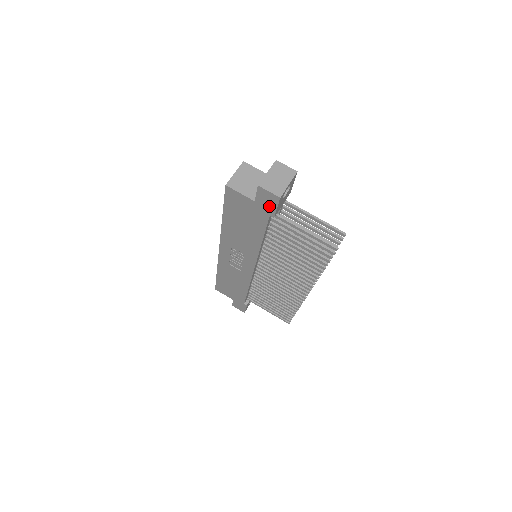
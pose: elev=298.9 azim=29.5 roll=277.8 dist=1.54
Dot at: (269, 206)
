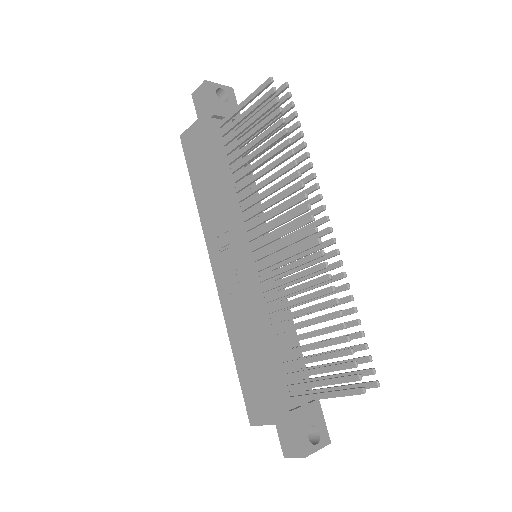
Dot at: (206, 105)
